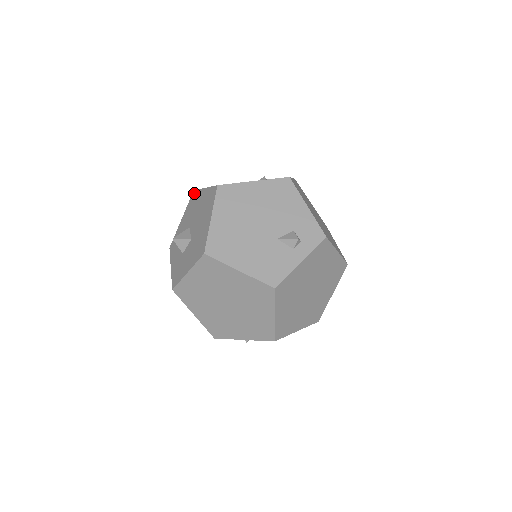
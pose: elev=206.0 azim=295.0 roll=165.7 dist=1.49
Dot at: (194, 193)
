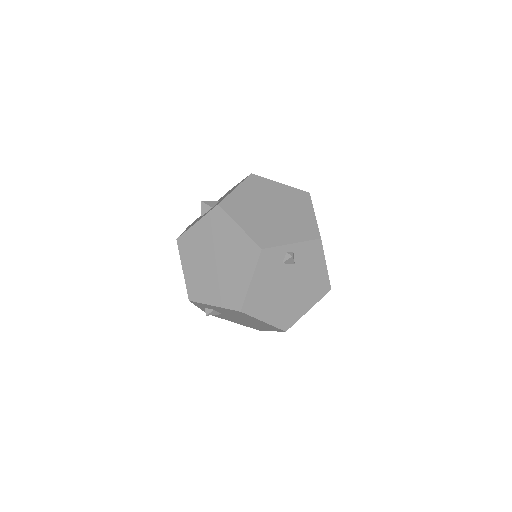
Dot at: occluded
